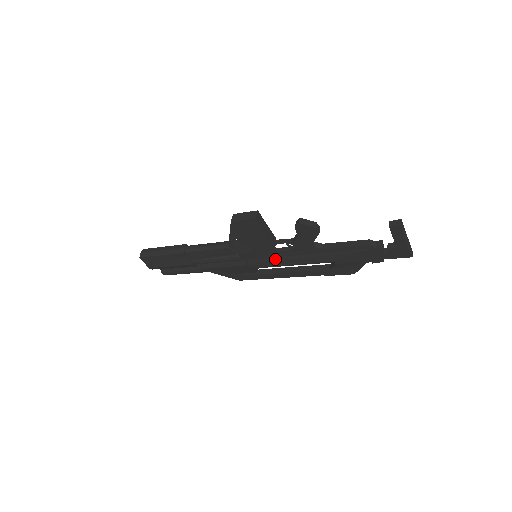
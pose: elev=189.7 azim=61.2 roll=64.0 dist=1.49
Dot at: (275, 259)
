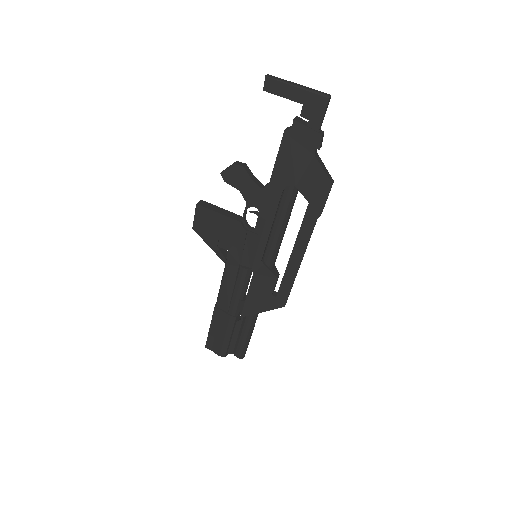
Dot at: (260, 239)
